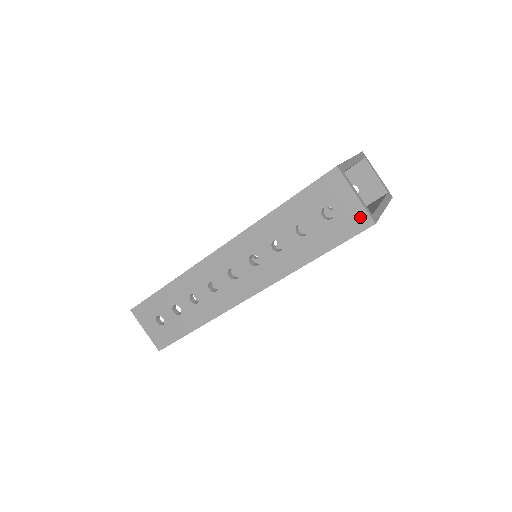
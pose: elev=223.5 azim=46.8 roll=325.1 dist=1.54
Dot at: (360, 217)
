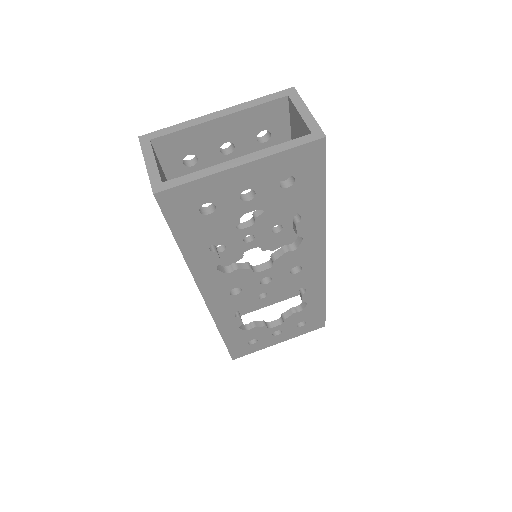
Dot at: occluded
